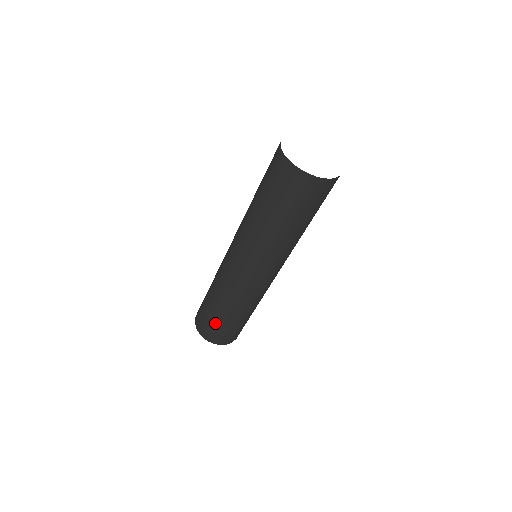
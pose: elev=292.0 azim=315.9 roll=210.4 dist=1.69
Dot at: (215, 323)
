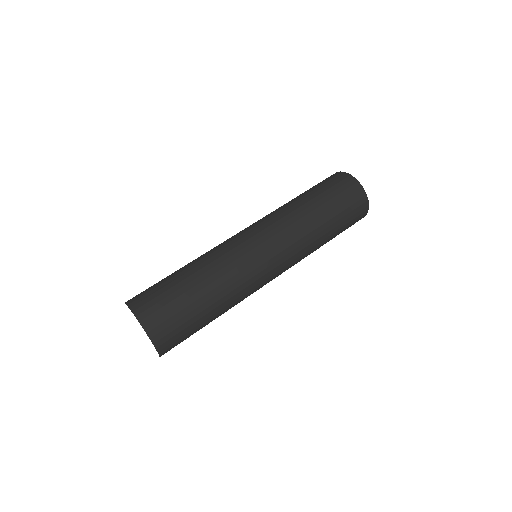
Dot at: (169, 290)
